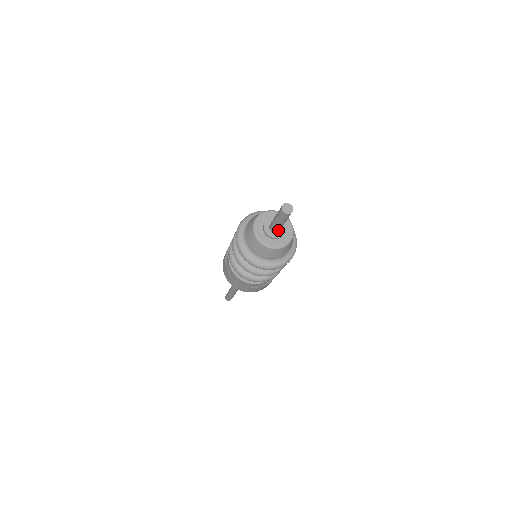
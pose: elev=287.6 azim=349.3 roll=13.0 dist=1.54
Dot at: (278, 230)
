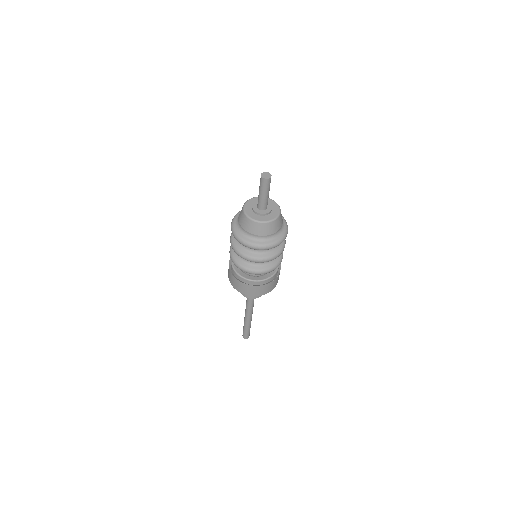
Dot at: occluded
